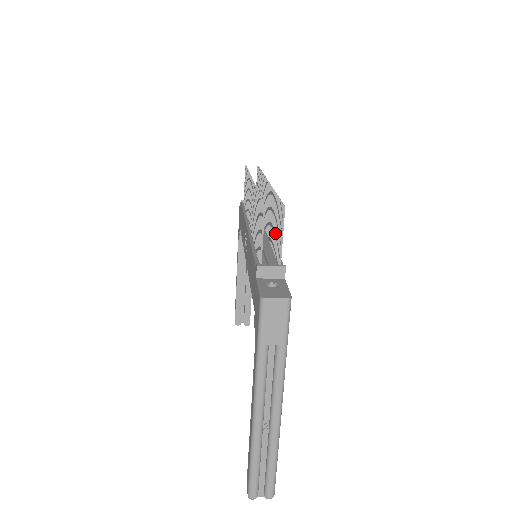
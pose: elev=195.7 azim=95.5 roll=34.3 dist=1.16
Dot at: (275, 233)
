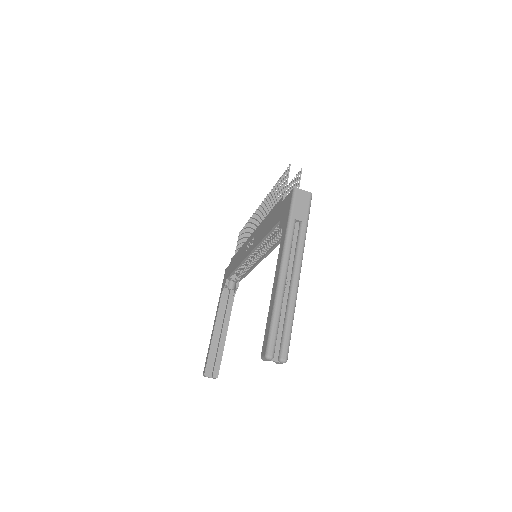
Dot at: occluded
